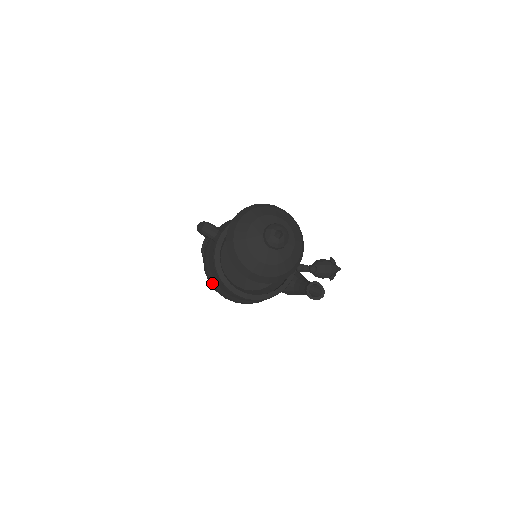
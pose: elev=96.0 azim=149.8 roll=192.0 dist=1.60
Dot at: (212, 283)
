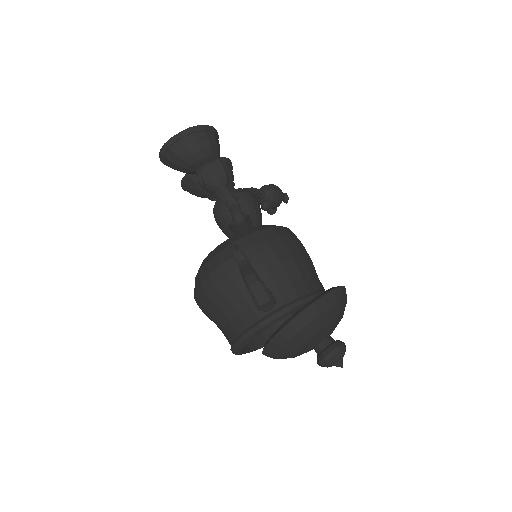
Dot at: (204, 308)
